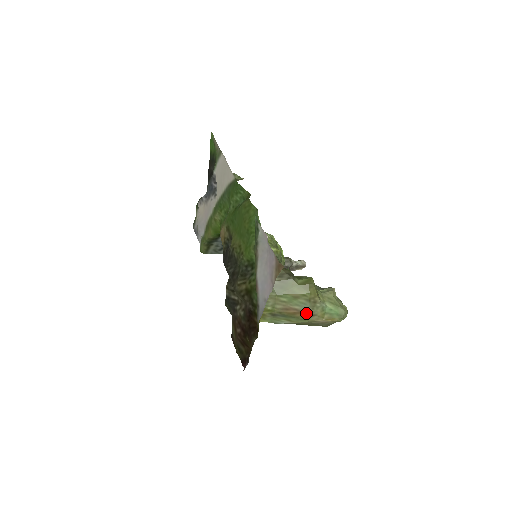
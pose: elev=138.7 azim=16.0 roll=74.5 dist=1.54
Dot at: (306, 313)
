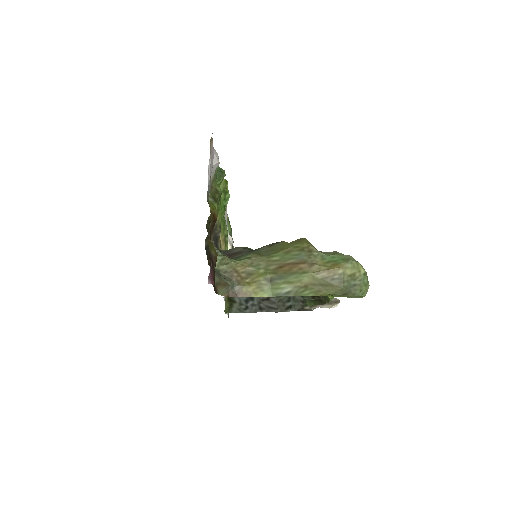
Dot at: (303, 263)
